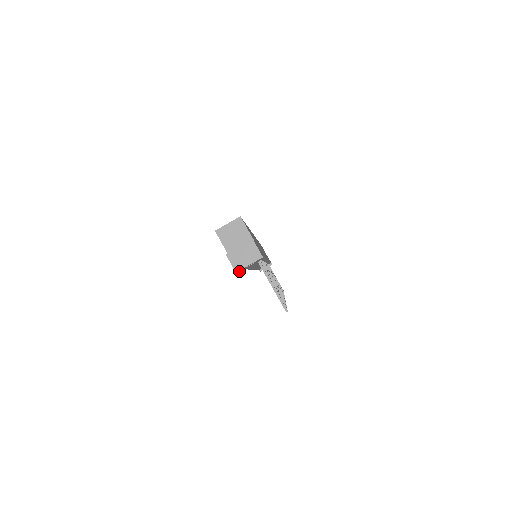
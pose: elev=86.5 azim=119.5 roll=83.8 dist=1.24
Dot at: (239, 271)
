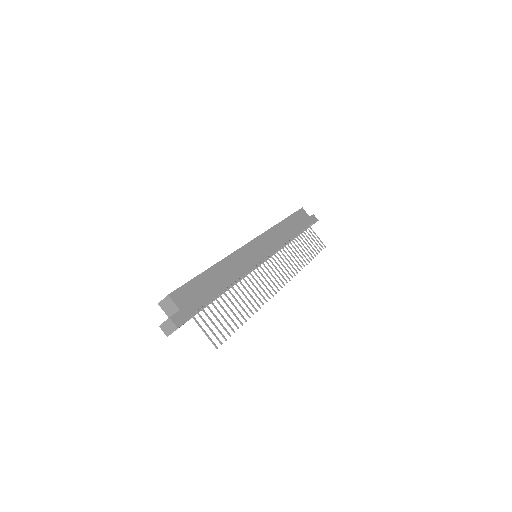
Dot at: occluded
